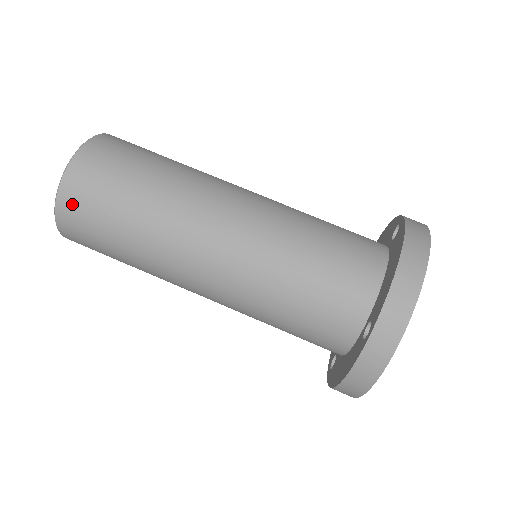
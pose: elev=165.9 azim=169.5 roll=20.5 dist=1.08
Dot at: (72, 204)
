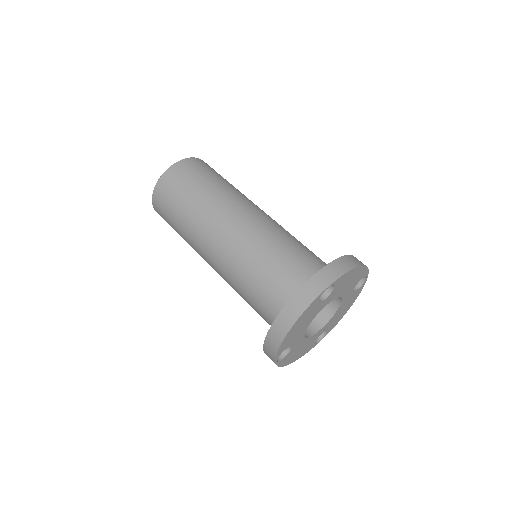
Dot at: (160, 215)
